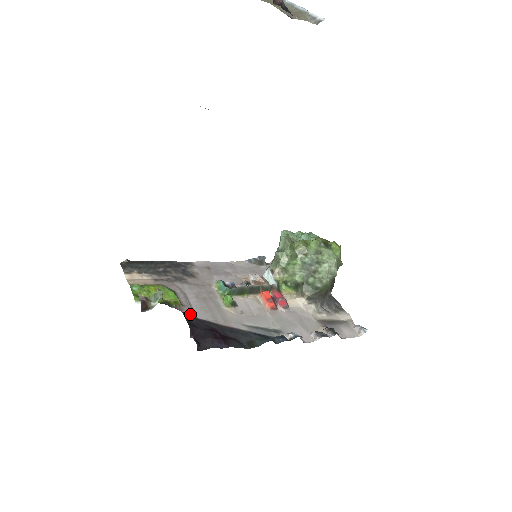
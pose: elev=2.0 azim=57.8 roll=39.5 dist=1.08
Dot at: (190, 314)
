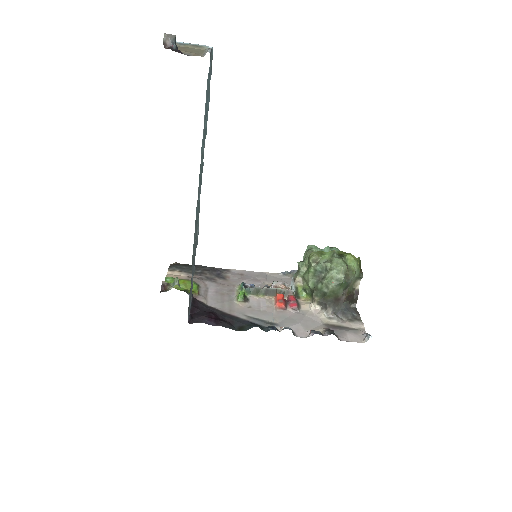
Dot at: (202, 301)
